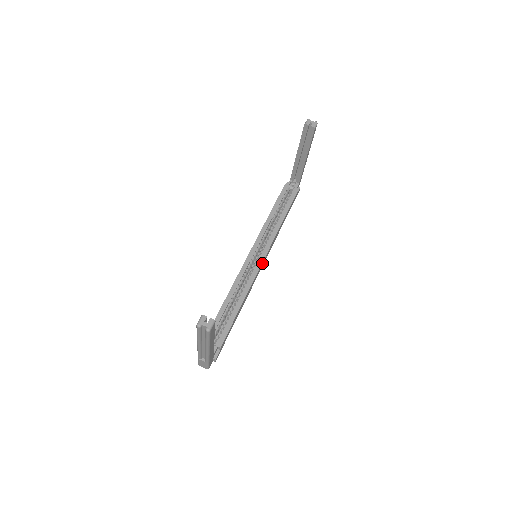
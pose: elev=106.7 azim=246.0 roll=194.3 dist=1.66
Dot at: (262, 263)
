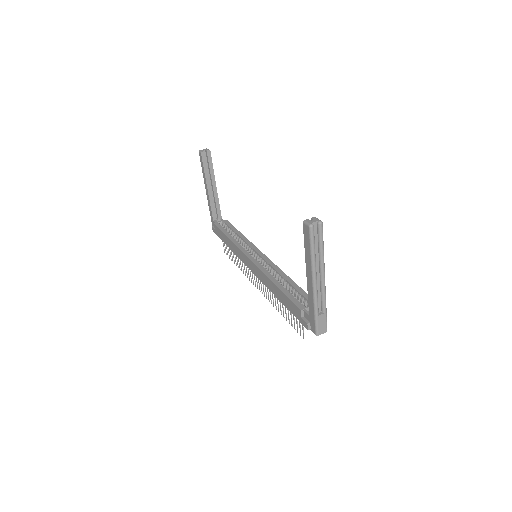
Dot at: occluded
